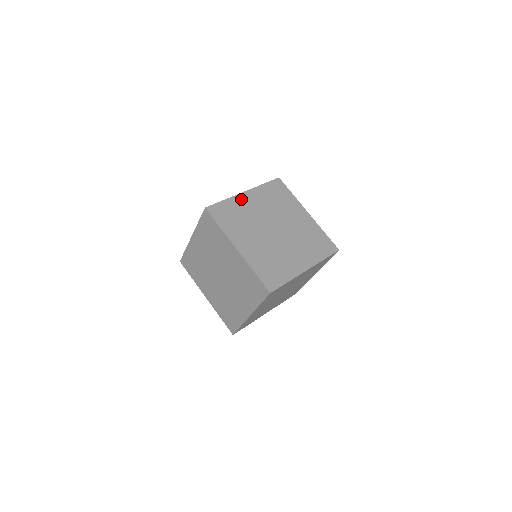
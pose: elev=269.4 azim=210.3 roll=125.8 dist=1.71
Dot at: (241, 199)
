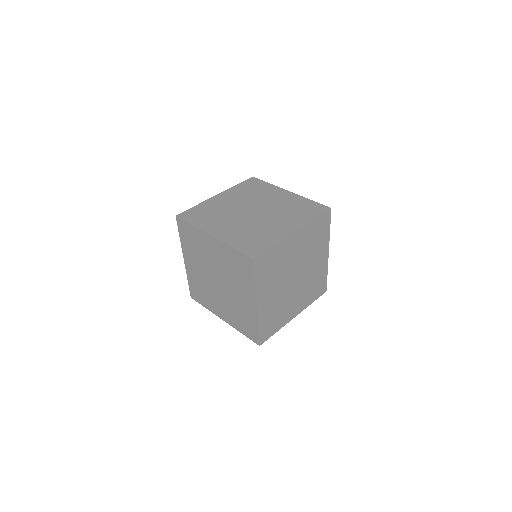
Dot at: (213, 201)
